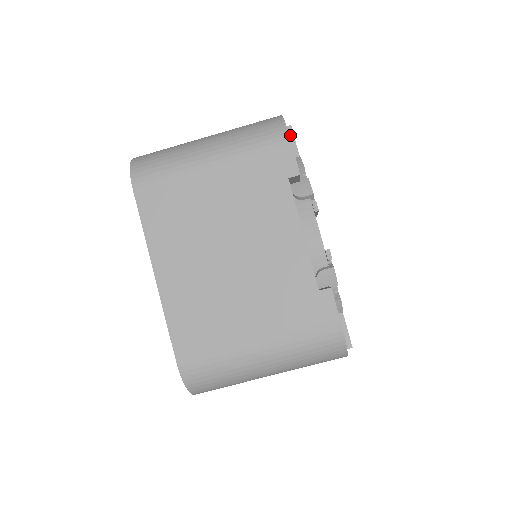
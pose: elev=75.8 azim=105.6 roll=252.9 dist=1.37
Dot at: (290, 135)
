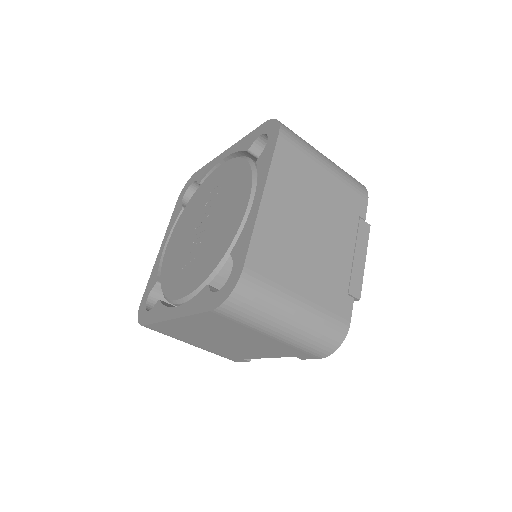
Dot at: occluded
